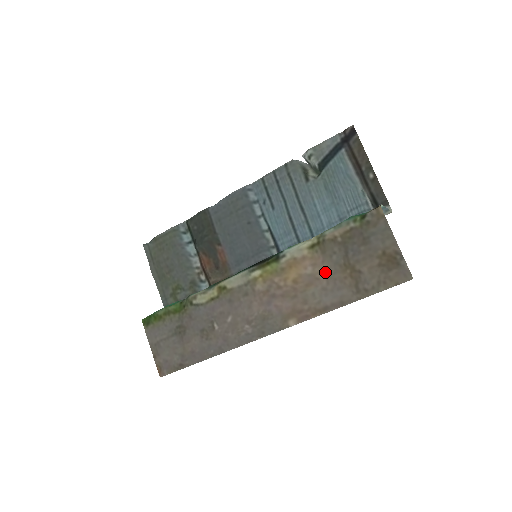
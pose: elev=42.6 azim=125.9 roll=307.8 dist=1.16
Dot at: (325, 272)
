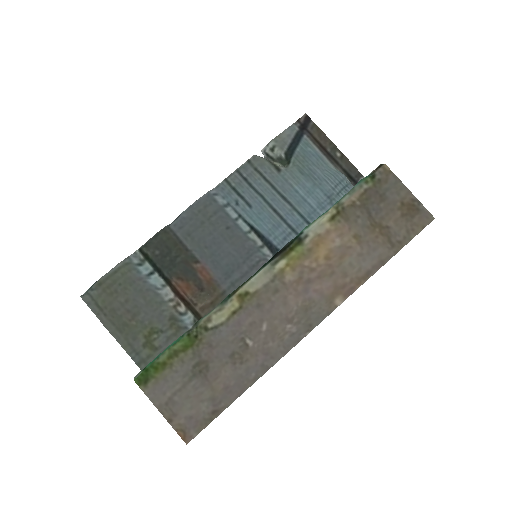
Dot at: (355, 238)
